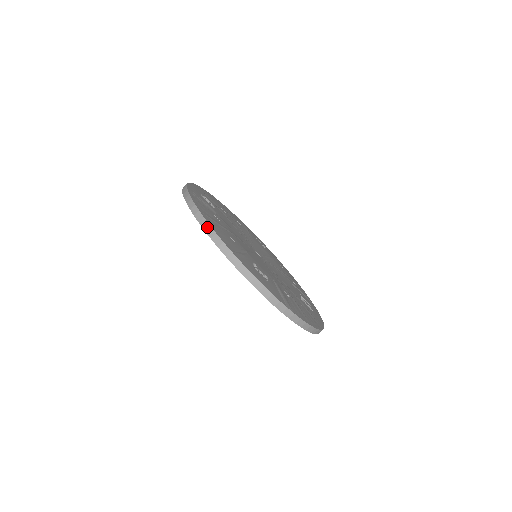
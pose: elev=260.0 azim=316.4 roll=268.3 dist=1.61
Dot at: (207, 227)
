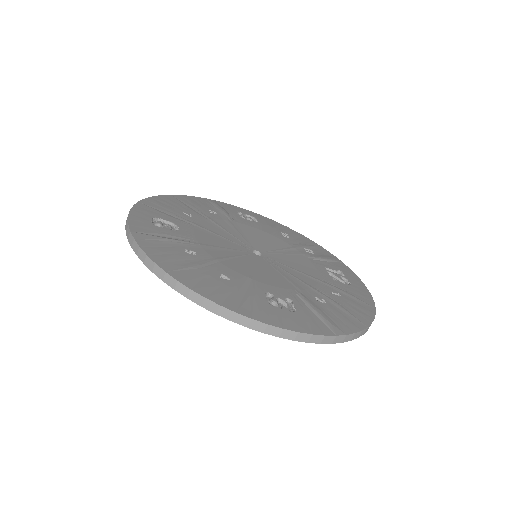
Dot at: (188, 293)
